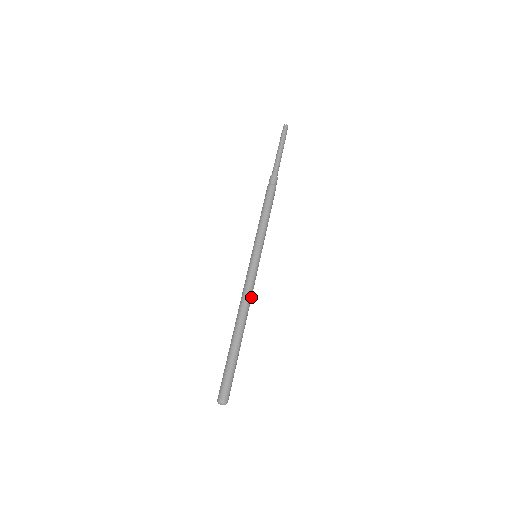
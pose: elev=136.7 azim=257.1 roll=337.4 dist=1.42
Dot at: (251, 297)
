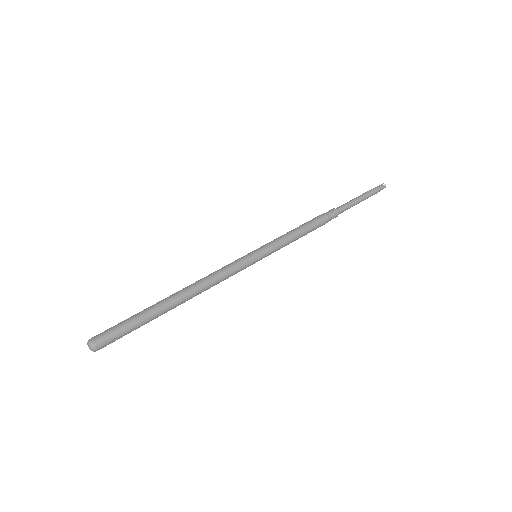
Dot at: (216, 283)
